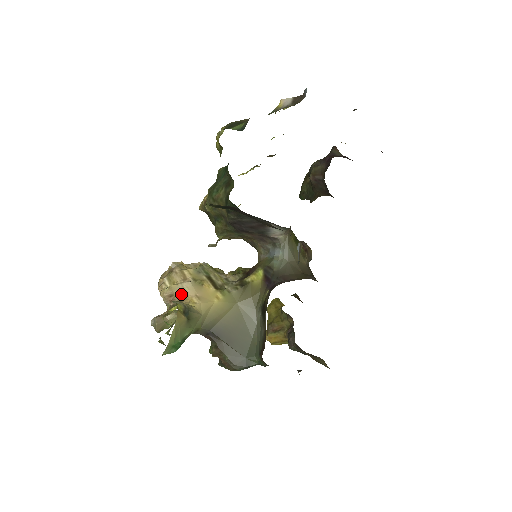
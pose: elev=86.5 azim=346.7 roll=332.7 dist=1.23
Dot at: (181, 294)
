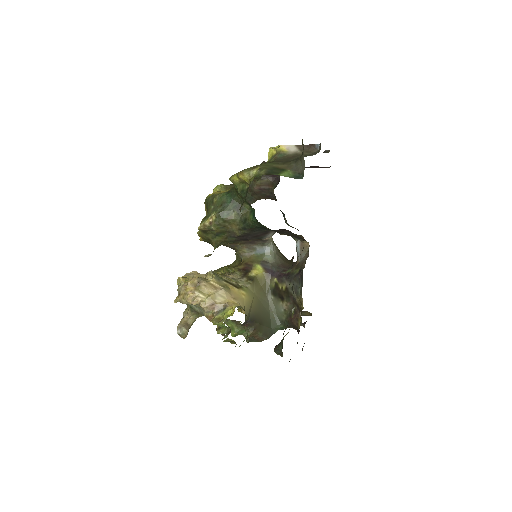
Dot at: (221, 300)
